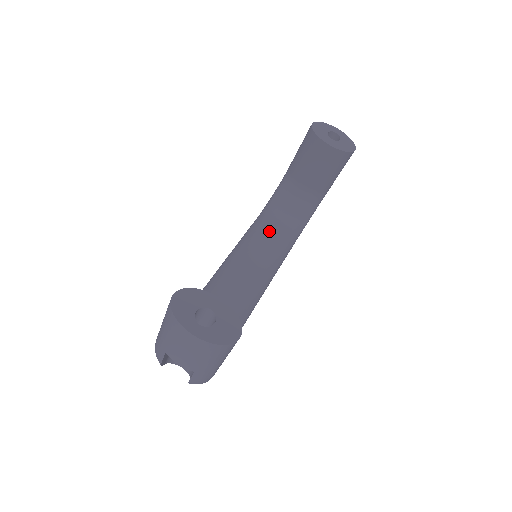
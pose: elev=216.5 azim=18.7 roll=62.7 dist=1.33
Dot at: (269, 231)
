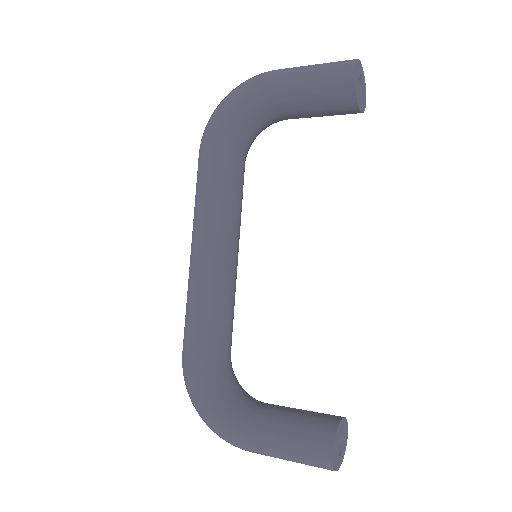
Dot at: (236, 184)
